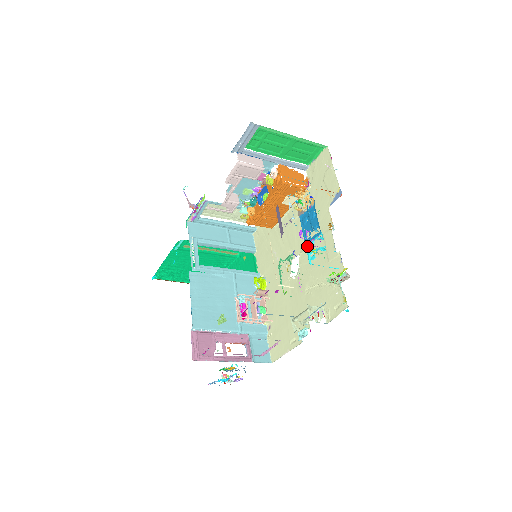
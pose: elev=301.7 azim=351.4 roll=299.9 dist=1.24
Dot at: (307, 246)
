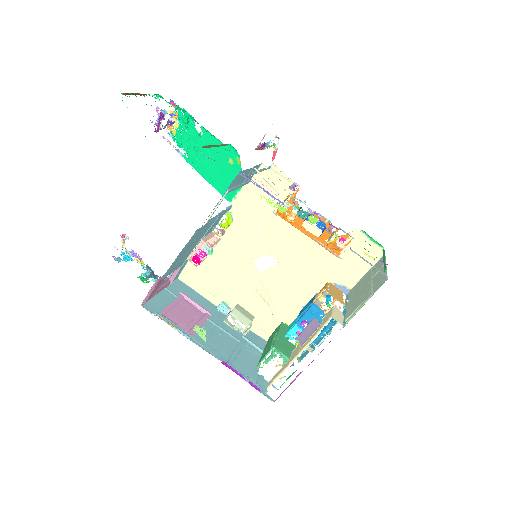
Dot at: (296, 327)
